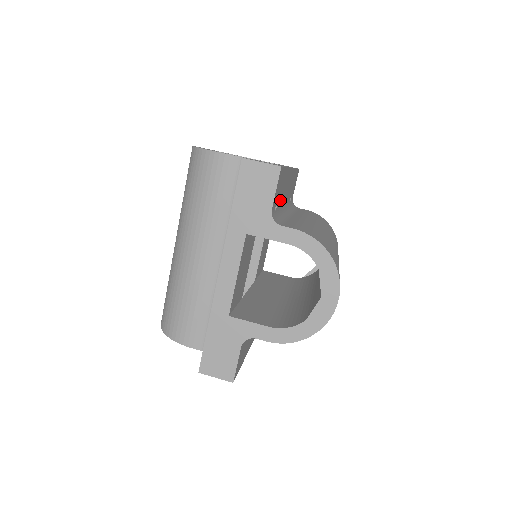
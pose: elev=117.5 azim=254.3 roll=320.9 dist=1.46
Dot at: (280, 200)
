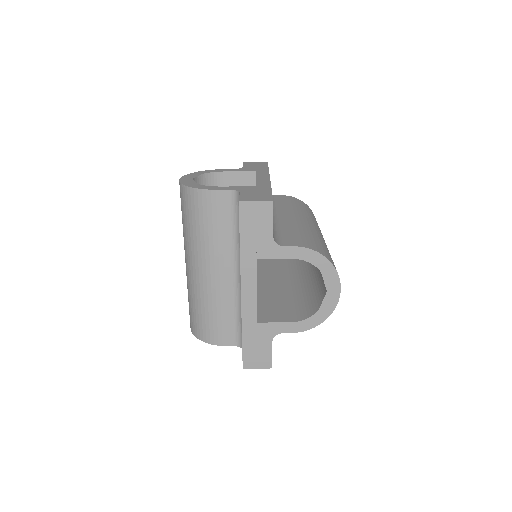
Dot at: occluded
